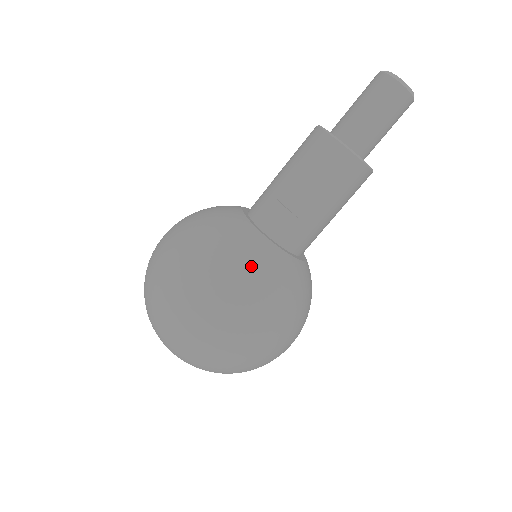
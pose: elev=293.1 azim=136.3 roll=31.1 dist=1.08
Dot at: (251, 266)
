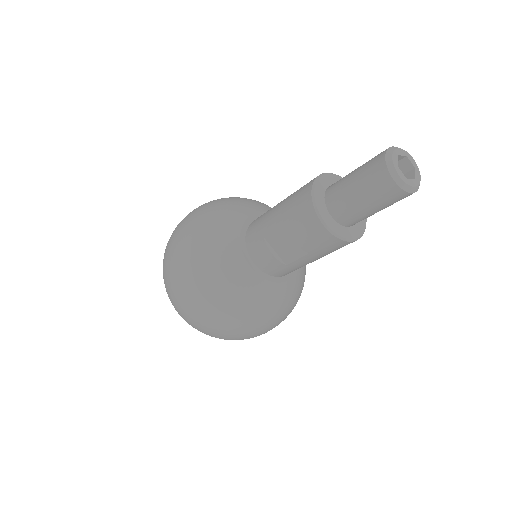
Dot at: (240, 303)
